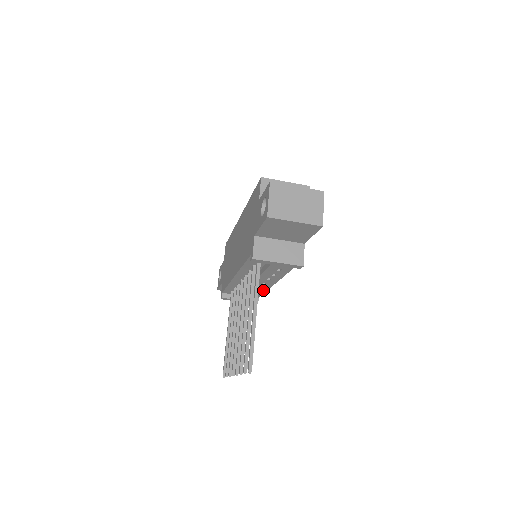
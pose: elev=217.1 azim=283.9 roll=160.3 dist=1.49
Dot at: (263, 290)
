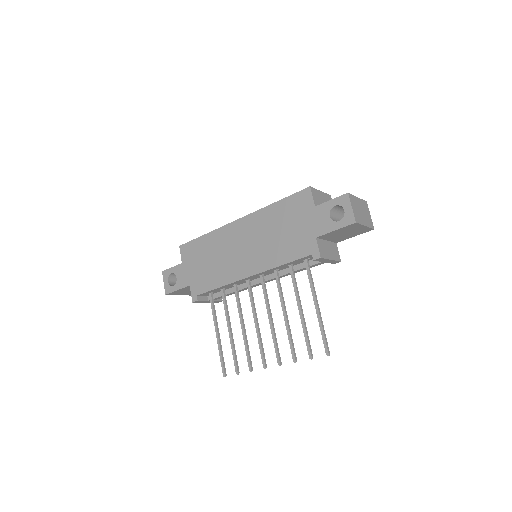
Dot at: occluded
